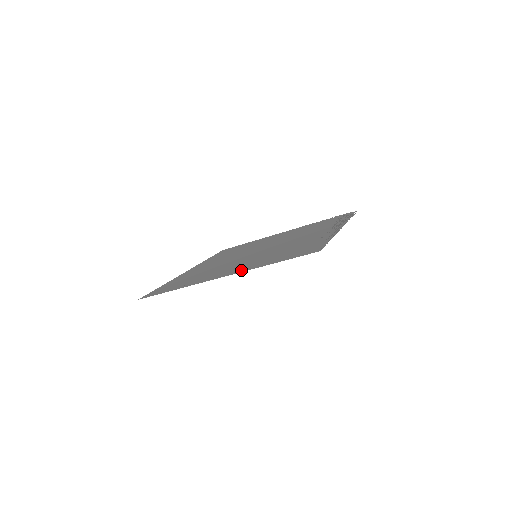
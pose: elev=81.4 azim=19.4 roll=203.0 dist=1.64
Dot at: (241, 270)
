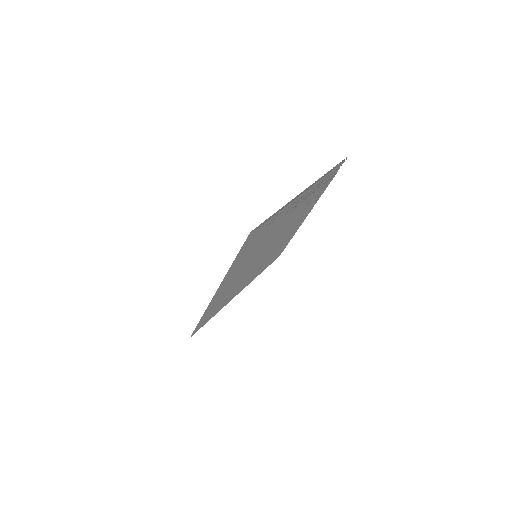
Dot at: (225, 279)
